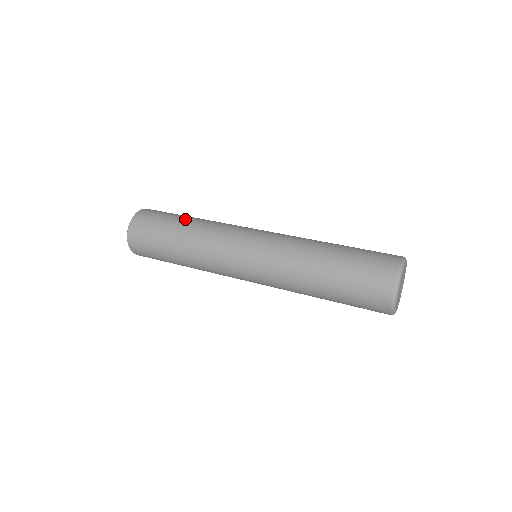
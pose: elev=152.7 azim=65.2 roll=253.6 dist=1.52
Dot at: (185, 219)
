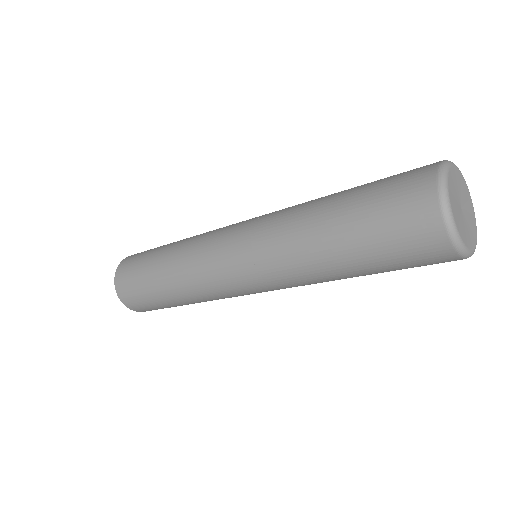
Dot at: occluded
